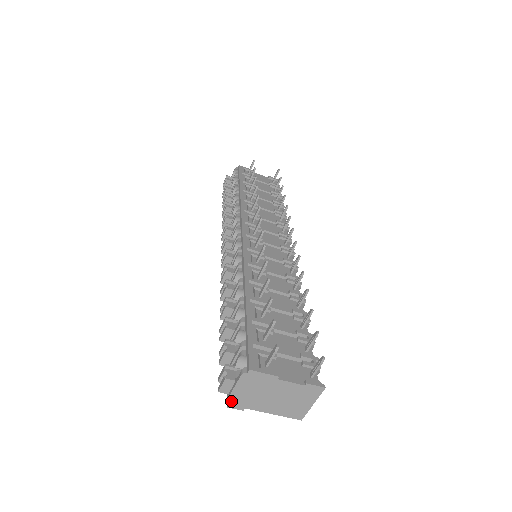
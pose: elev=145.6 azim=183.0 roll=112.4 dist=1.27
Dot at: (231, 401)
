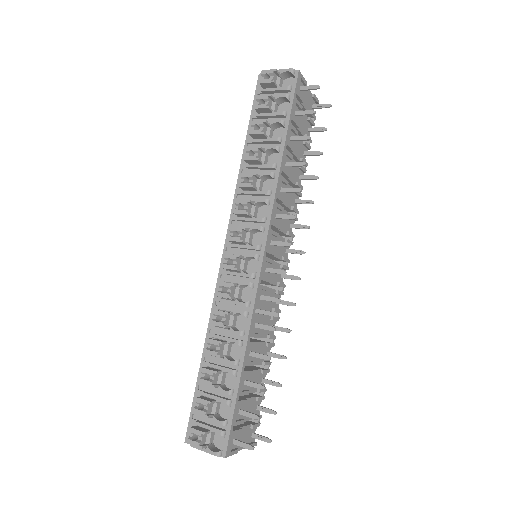
Dot at: (191, 445)
